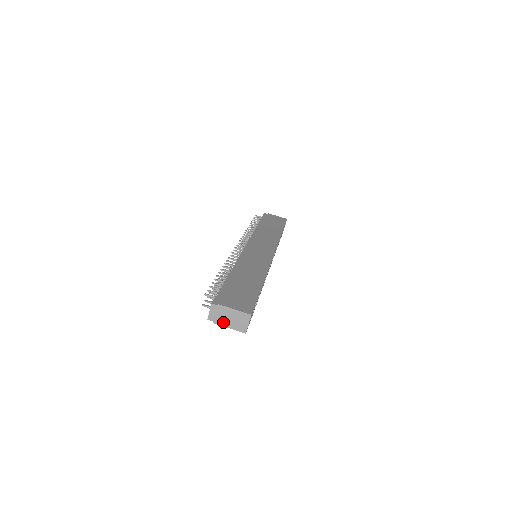
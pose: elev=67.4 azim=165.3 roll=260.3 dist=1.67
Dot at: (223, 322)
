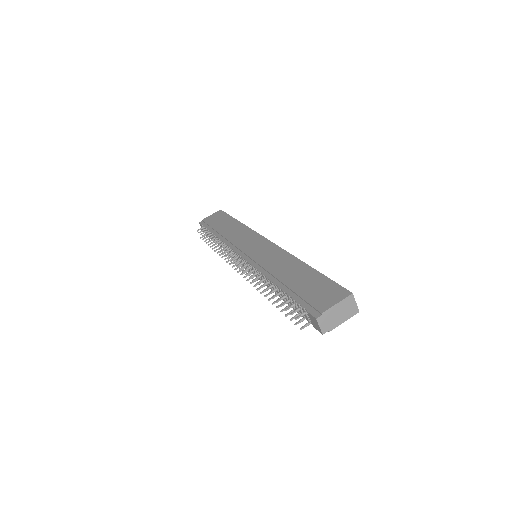
Dot at: (336, 323)
